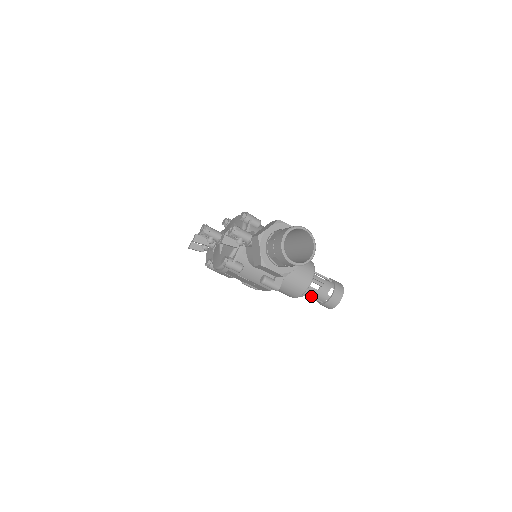
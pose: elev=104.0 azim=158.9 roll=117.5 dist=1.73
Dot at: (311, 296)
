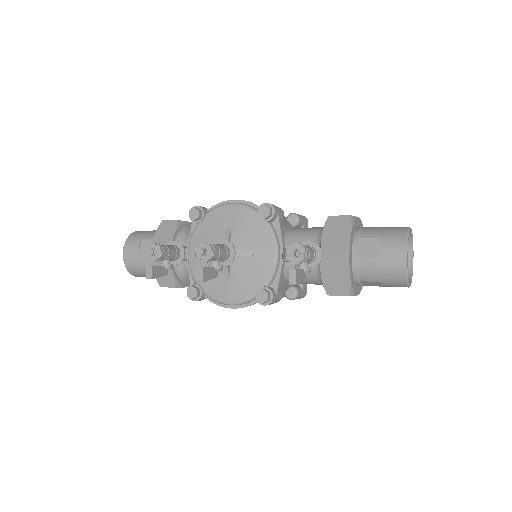
Dot at: occluded
